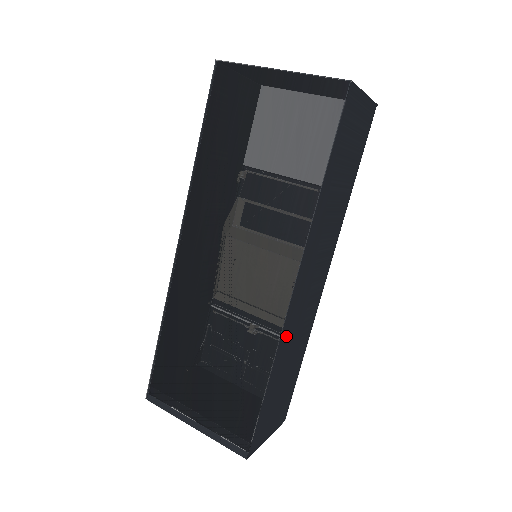
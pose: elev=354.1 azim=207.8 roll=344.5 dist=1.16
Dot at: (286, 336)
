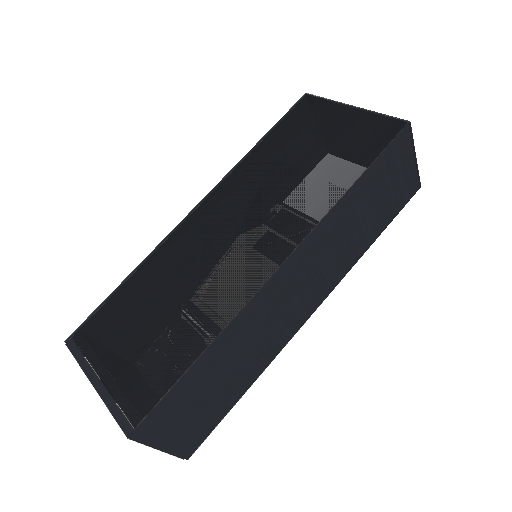
Dot at: (248, 318)
